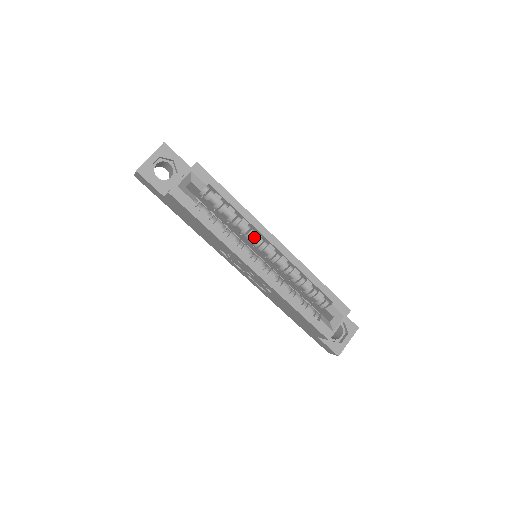
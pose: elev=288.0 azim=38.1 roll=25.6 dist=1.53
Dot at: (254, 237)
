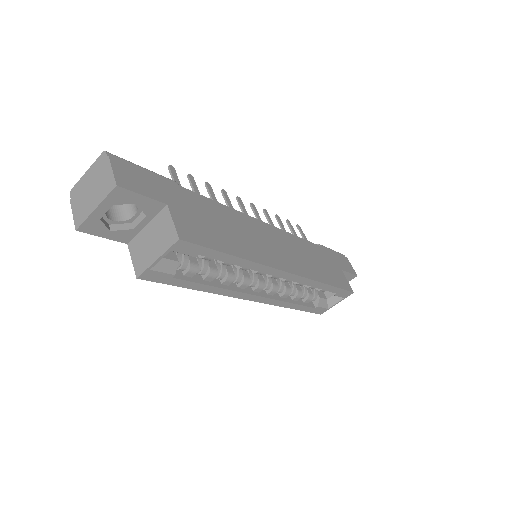
Dot at: (257, 273)
